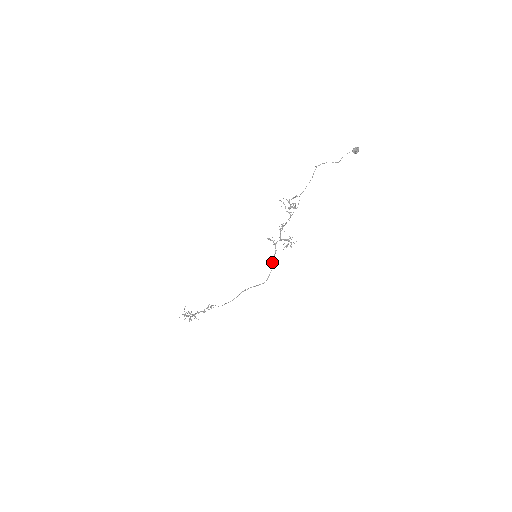
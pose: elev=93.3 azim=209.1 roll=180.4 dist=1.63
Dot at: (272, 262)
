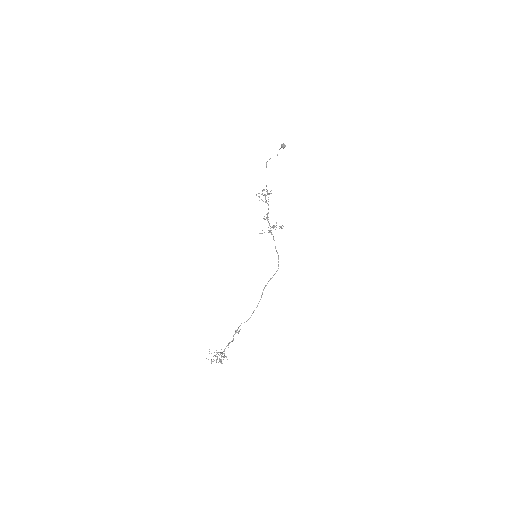
Dot at: (275, 247)
